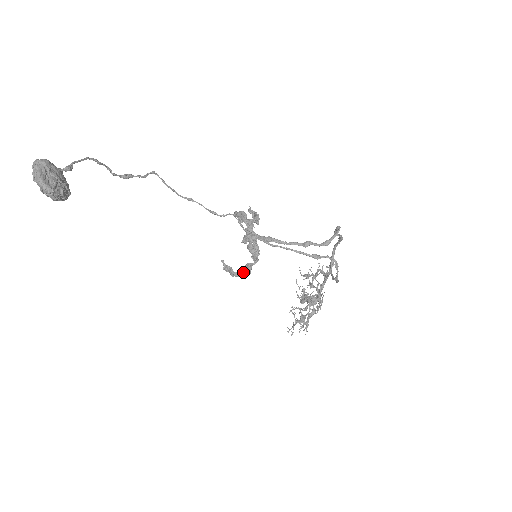
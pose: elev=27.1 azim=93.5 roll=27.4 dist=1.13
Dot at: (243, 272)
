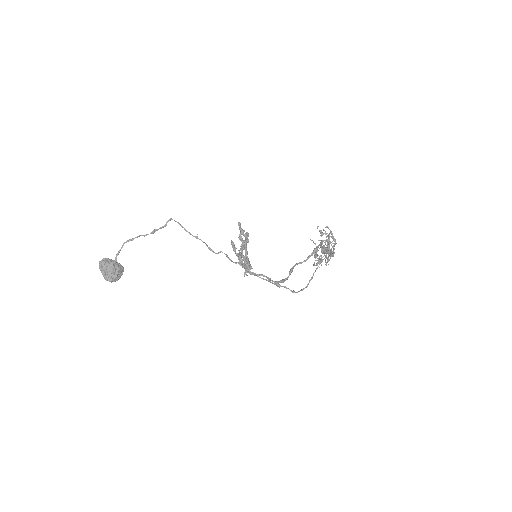
Dot at: occluded
